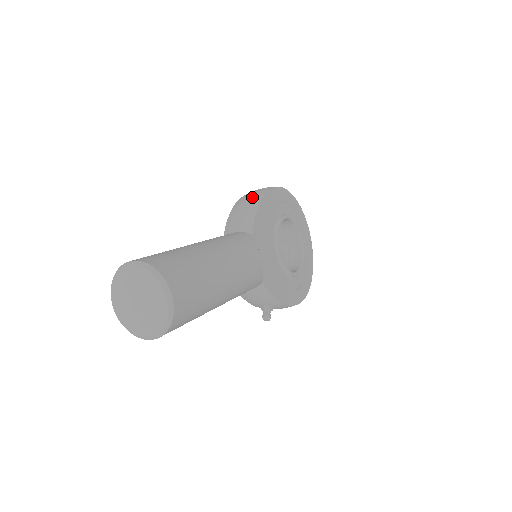
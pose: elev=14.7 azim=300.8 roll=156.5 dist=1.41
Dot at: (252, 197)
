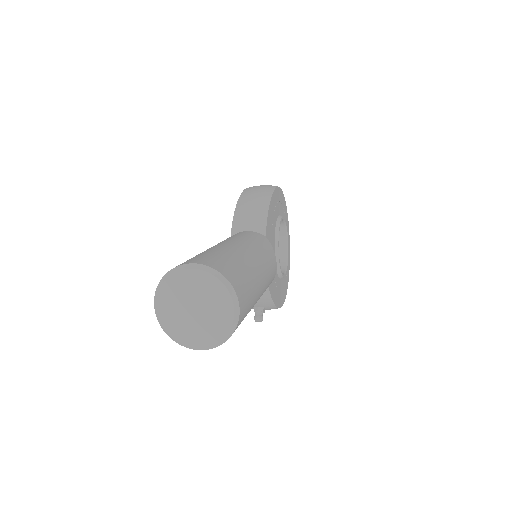
Dot at: (259, 195)
